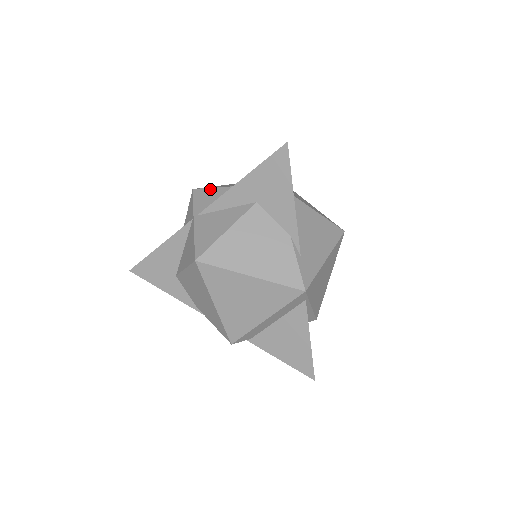
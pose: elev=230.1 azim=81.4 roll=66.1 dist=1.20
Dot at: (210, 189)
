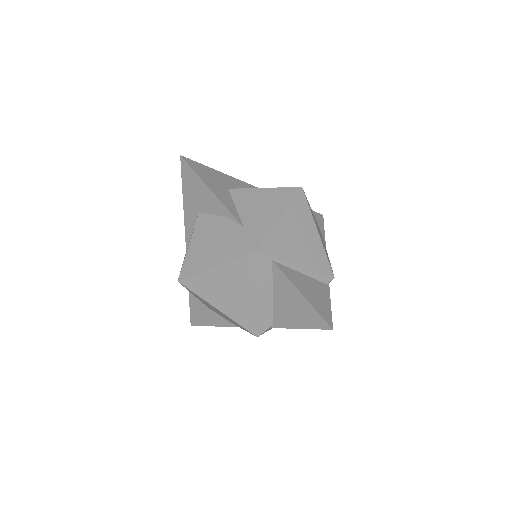
Dot at: occluded
